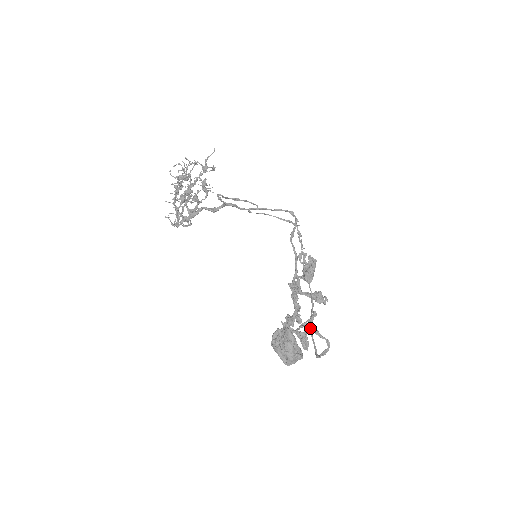
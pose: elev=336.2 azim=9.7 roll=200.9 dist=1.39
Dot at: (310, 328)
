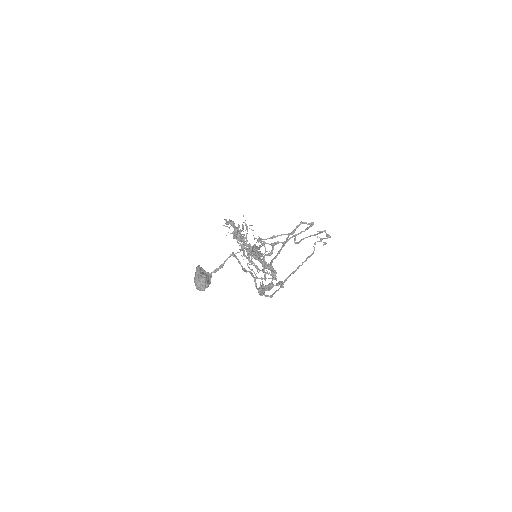
Dot at: occluded
